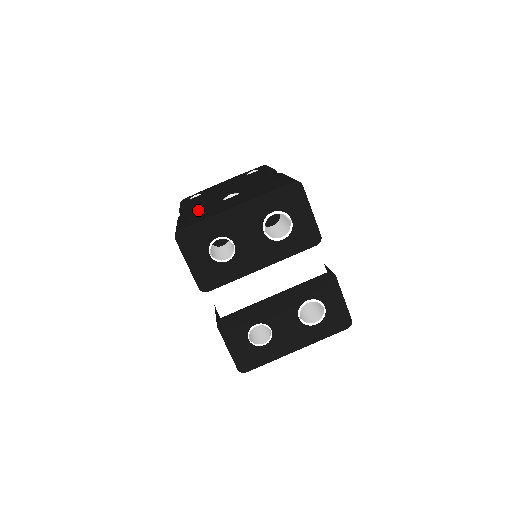
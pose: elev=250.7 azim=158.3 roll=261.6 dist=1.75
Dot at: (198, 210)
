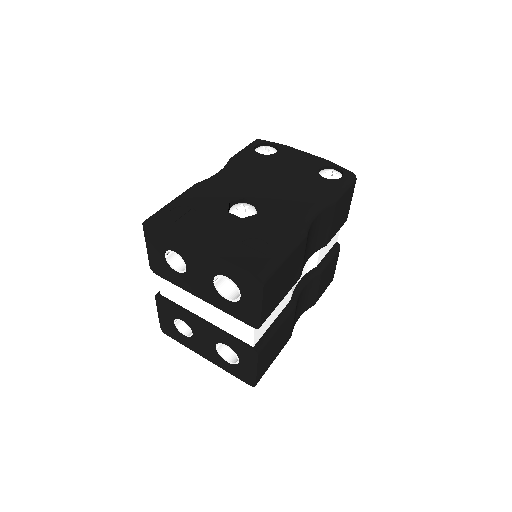
Dot at: (205, 198)
